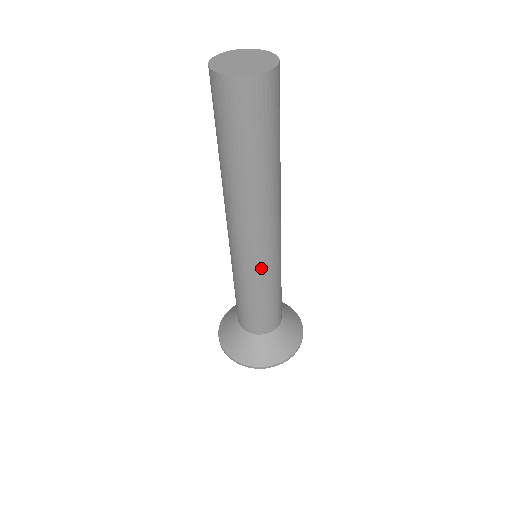
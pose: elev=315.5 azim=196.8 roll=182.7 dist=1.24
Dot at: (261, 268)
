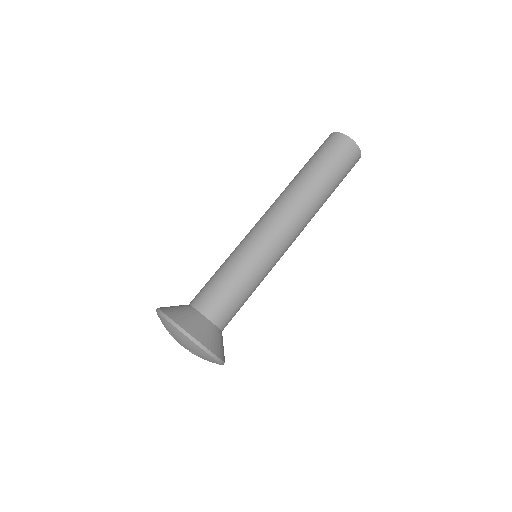
Dot at: (275, 262)
